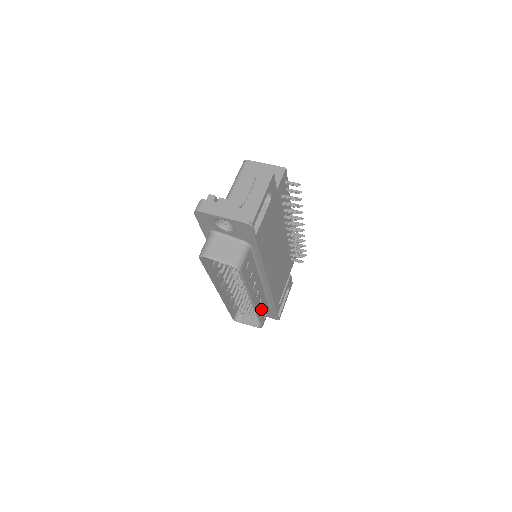
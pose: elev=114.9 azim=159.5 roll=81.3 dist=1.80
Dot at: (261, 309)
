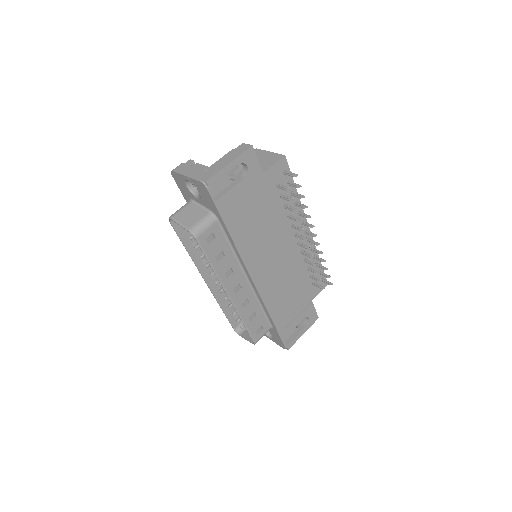
Dot at: (251, 317)
